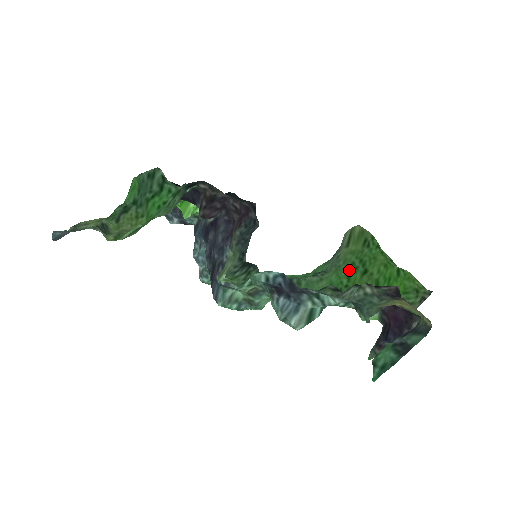
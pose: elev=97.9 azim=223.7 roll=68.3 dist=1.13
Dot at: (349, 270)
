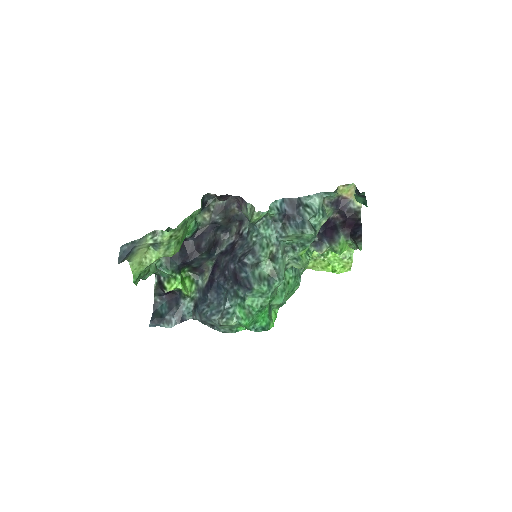
Dot at: occluded
